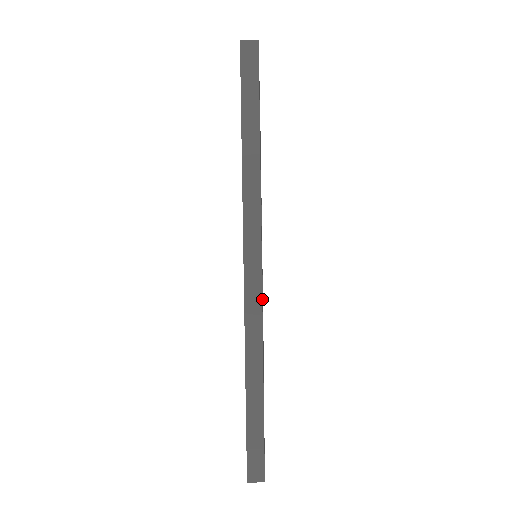
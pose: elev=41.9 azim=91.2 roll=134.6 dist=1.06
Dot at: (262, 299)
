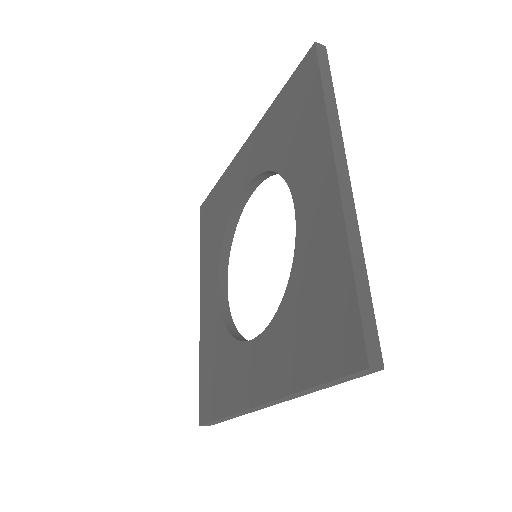
Dot at: occluded
